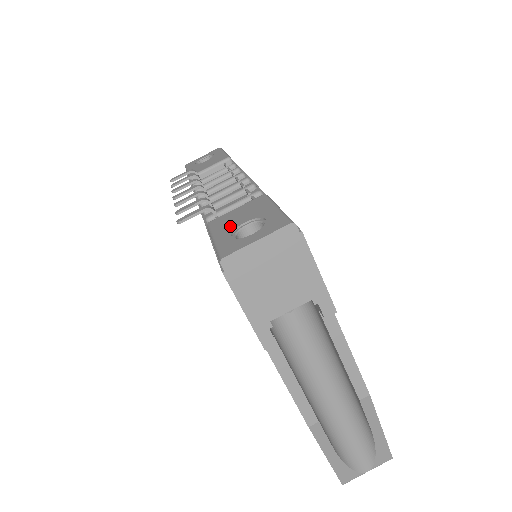
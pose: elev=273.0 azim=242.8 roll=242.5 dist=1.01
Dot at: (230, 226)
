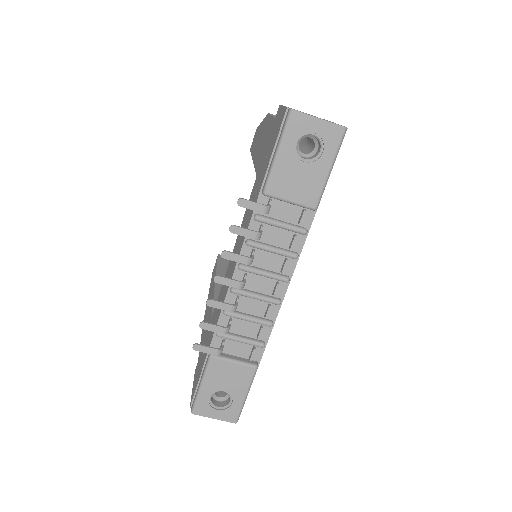
Dot at: (216, 384)
